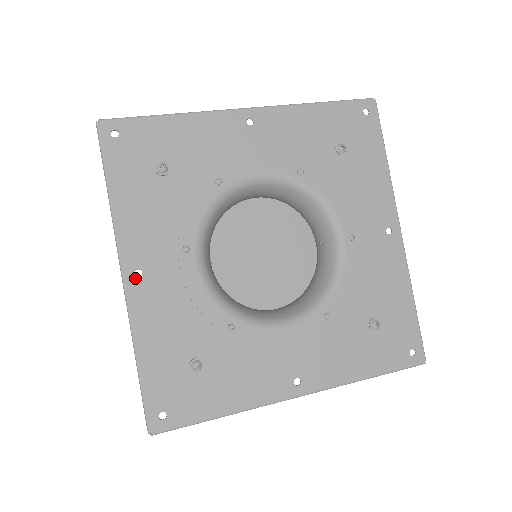
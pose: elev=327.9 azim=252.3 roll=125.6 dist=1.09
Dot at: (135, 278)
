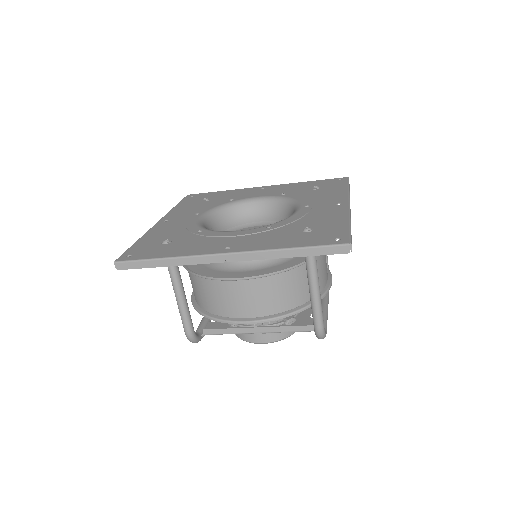
Dot at: (163, 222)
